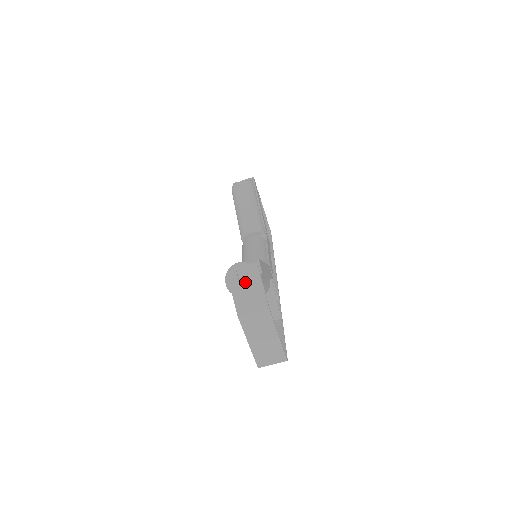
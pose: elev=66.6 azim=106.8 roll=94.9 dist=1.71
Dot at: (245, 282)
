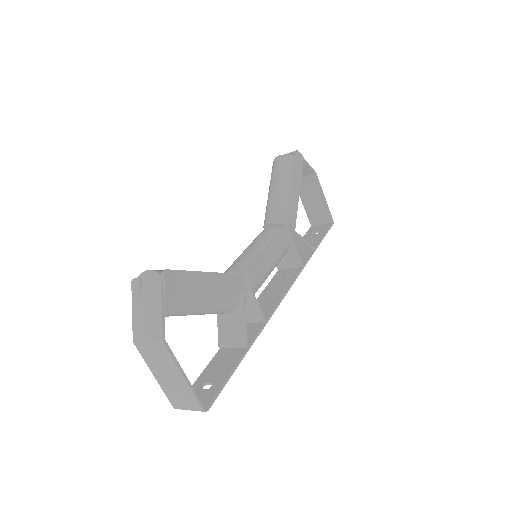
Dot at: (145, 298)
